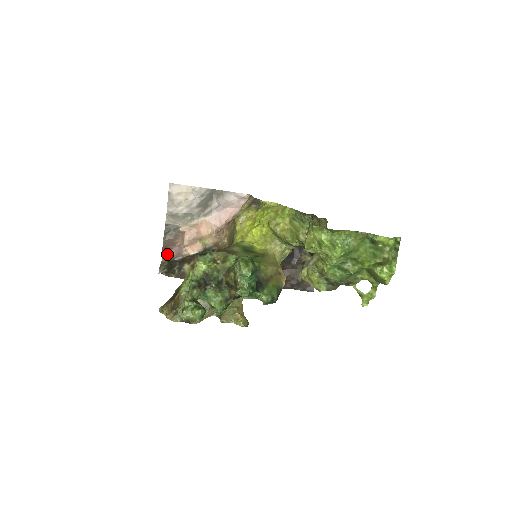
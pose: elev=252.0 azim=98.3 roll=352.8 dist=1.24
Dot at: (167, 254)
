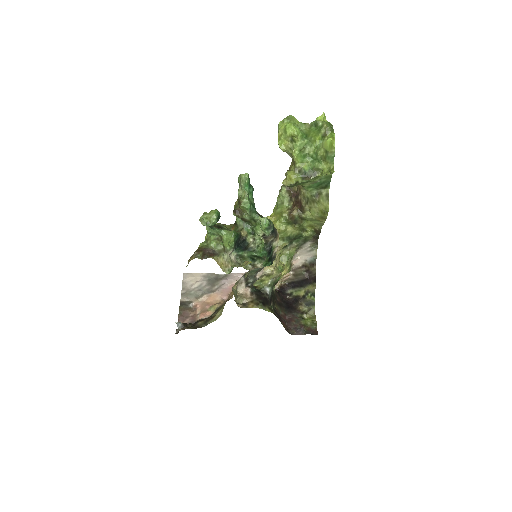
Dot at: occluded
